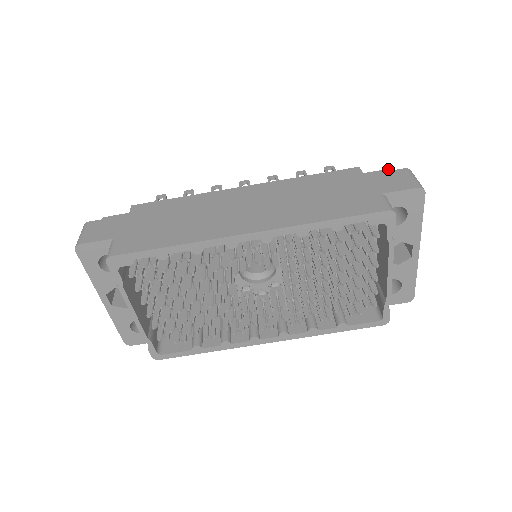
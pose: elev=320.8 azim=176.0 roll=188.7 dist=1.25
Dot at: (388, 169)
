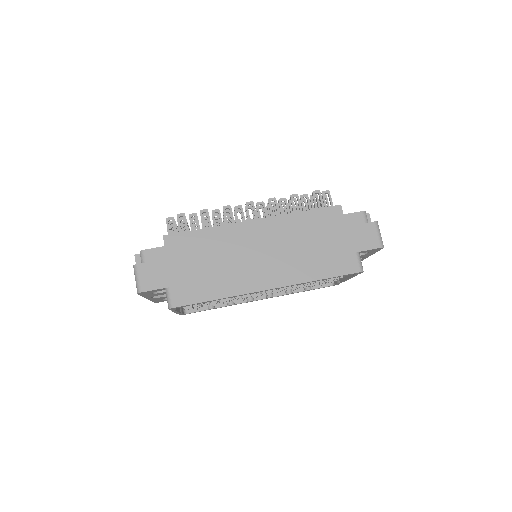
Dot at: (361, 212)
